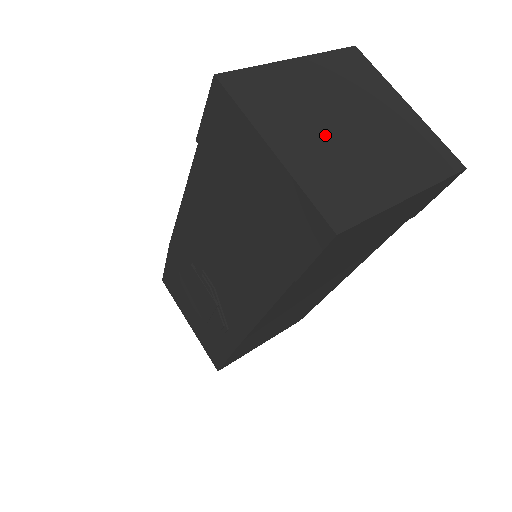
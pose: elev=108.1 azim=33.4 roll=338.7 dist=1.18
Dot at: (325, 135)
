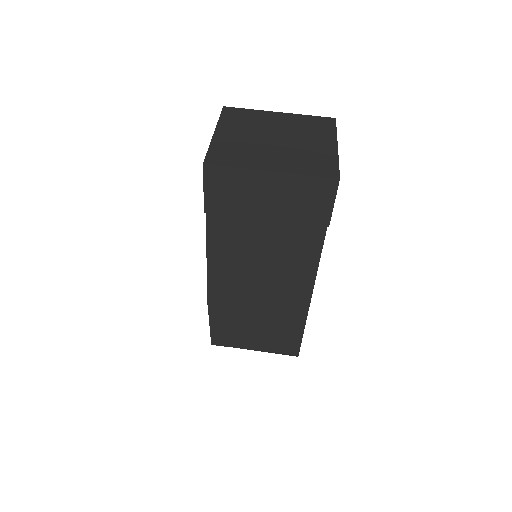
Dot at: (254, 137)
